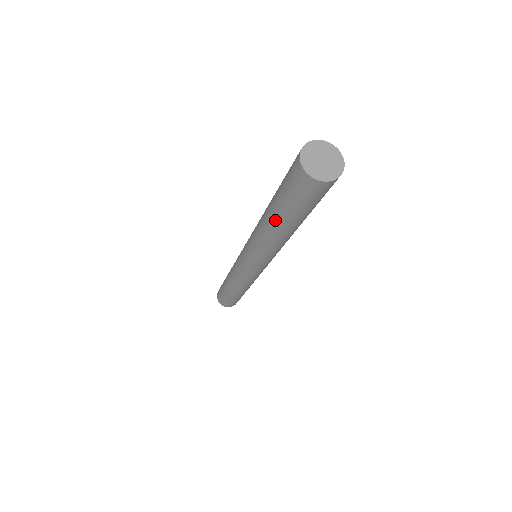
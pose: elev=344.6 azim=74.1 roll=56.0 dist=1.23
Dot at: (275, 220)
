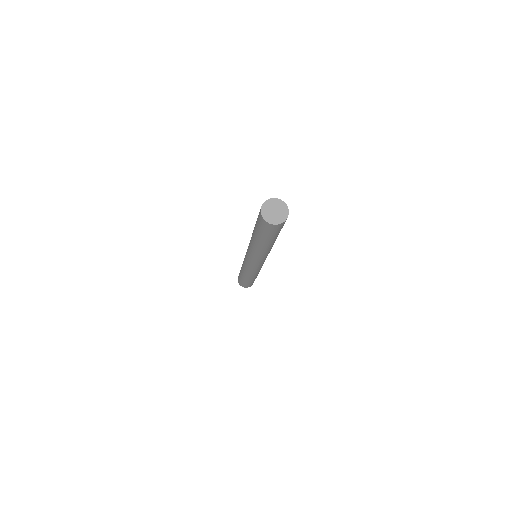
Dot at: (256, 239)
